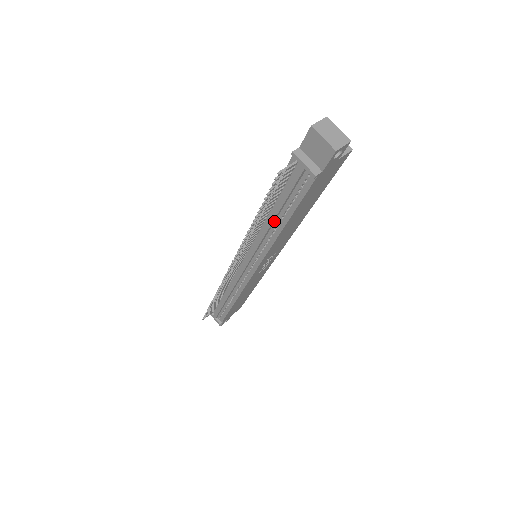
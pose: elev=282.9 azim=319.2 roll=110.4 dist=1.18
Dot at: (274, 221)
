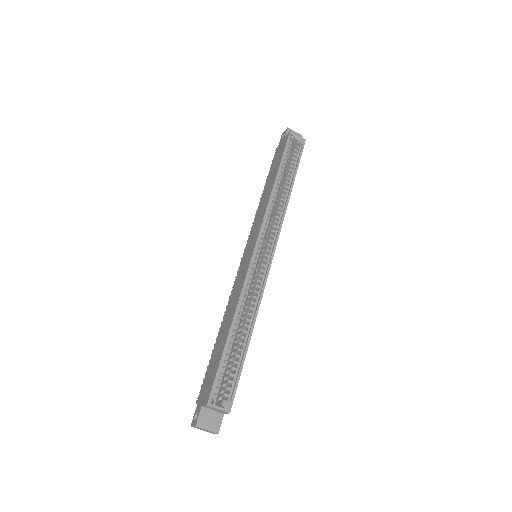
Dot at: occluded
